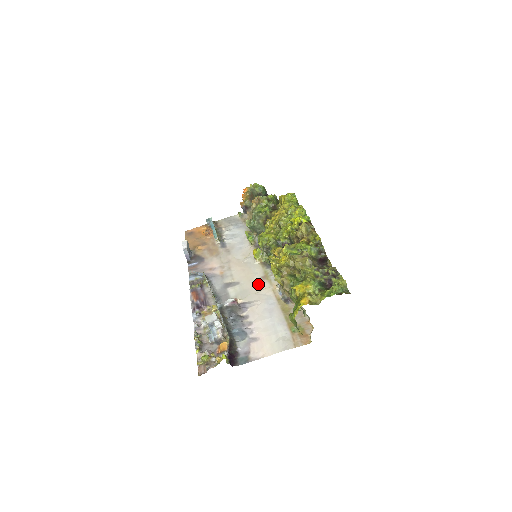
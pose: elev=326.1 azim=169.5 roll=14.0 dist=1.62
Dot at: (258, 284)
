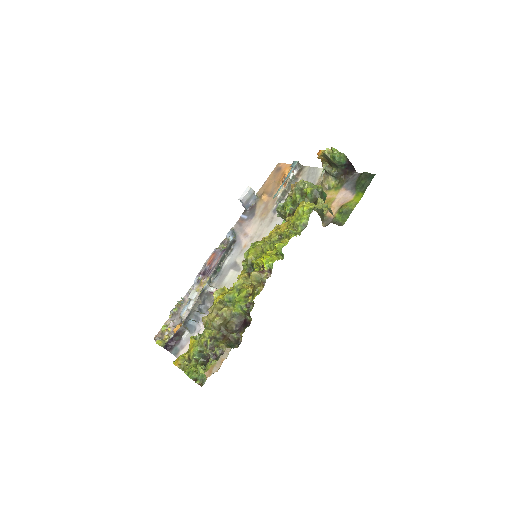
Dot at: occluded
